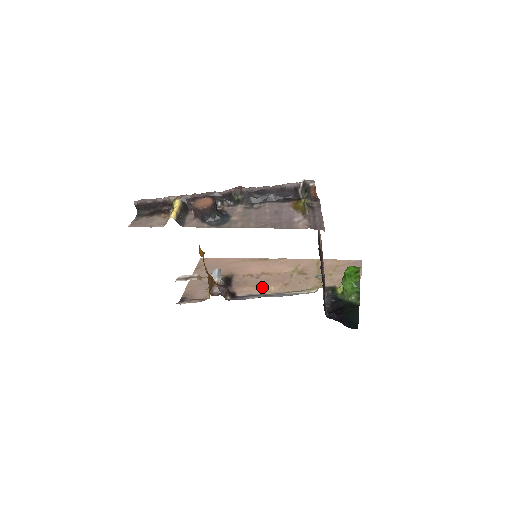
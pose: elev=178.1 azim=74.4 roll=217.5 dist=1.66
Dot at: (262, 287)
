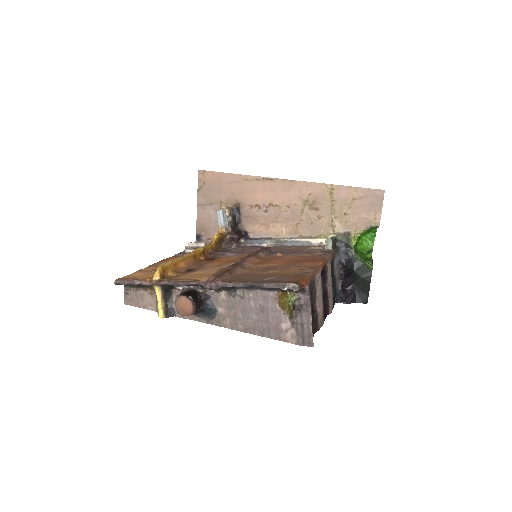
Dot at: (272, 227)
